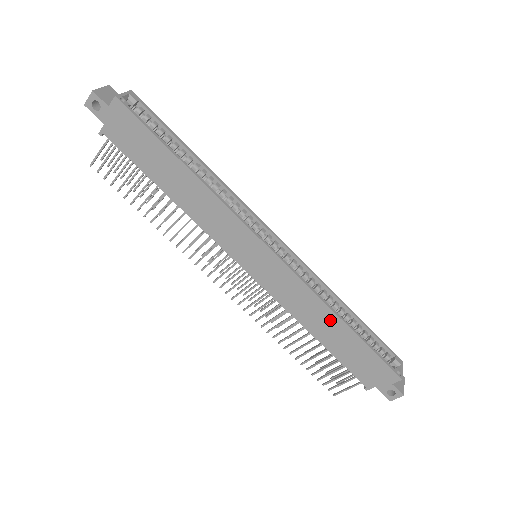
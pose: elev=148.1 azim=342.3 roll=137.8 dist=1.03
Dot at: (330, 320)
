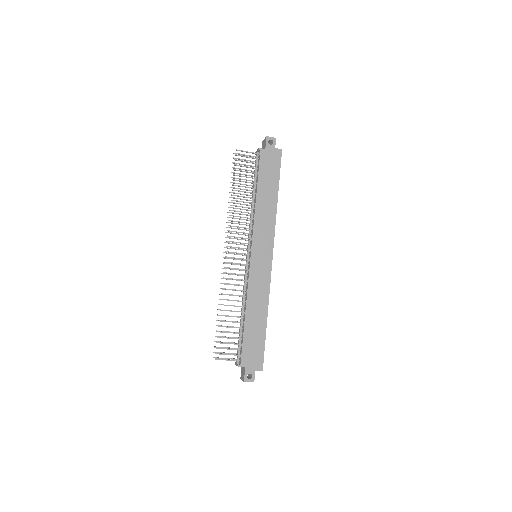
Dot at: (262, 312)
